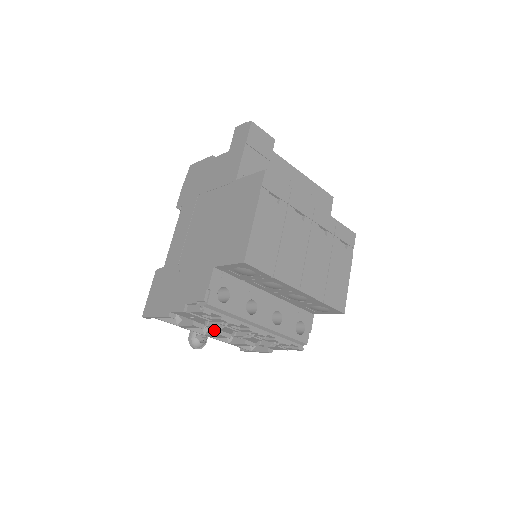
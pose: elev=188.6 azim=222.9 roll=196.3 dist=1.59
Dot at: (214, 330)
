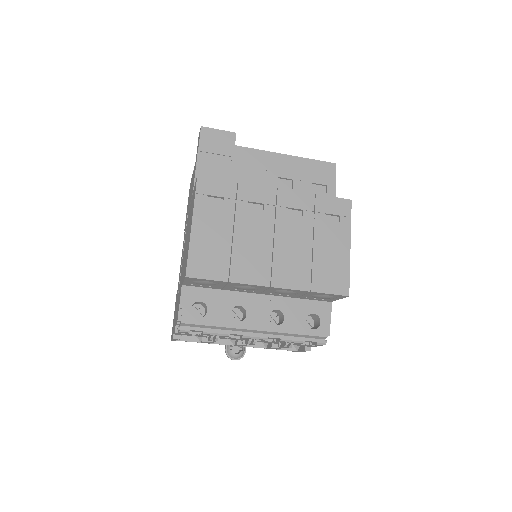
Dot at: occluded
